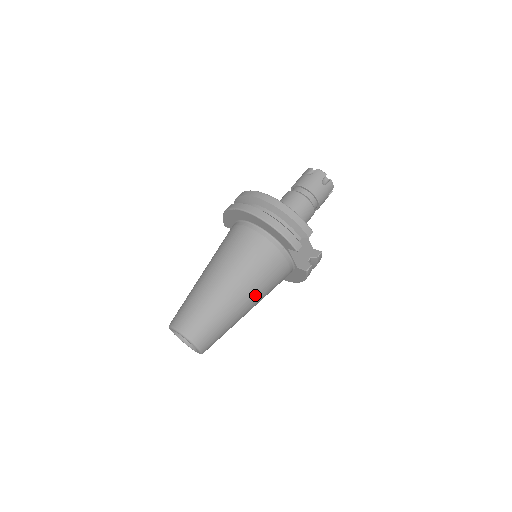
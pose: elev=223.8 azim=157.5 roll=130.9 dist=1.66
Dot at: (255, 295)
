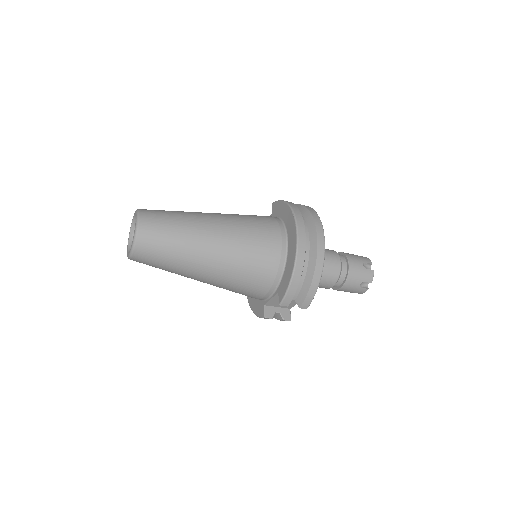
Dot at: (215, 281)
